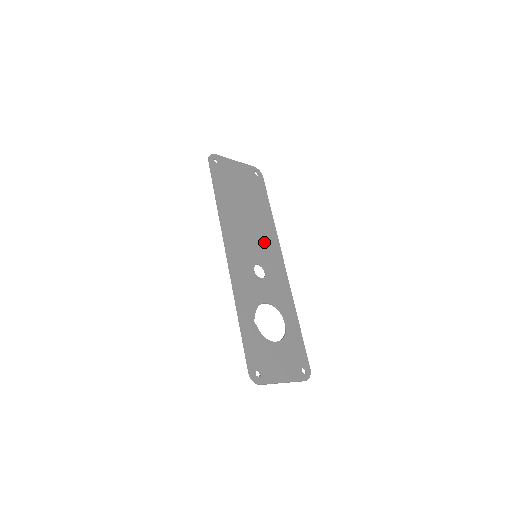
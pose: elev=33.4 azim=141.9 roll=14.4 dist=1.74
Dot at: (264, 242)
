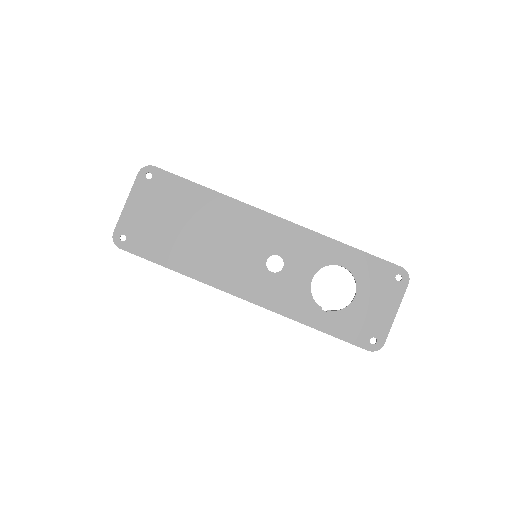
Dot at: (243, 231)
